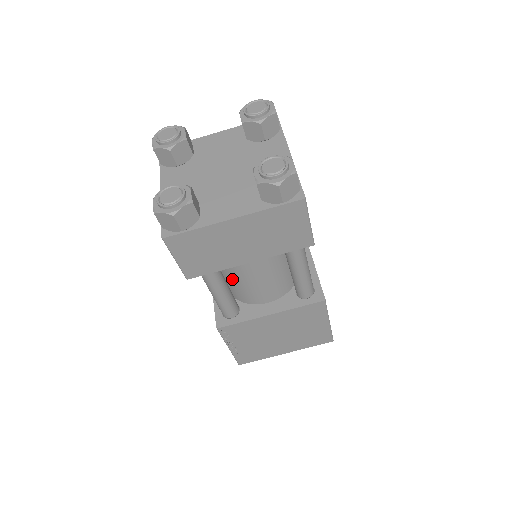
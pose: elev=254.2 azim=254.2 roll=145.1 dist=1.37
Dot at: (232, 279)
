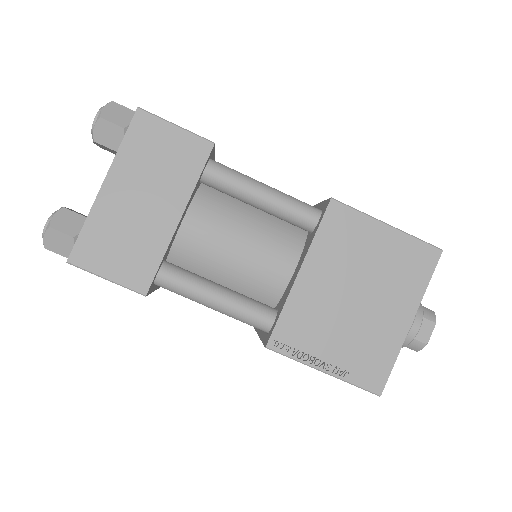
Dot at: (226, 279)
